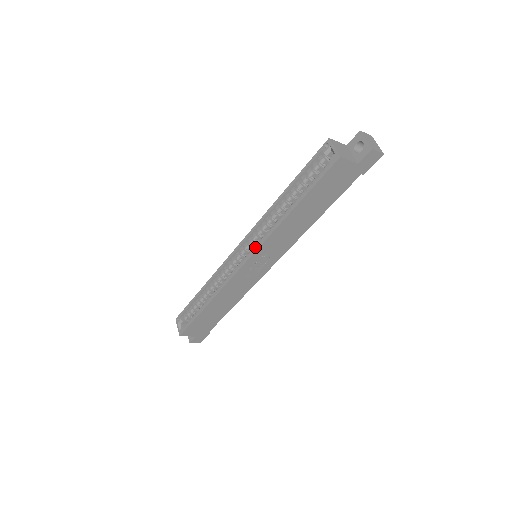
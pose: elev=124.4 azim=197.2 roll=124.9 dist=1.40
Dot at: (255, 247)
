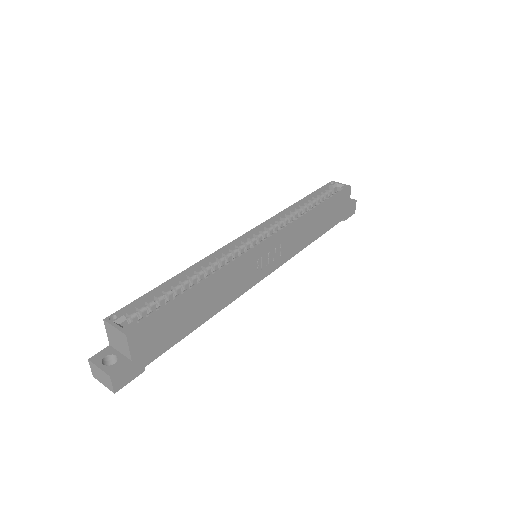
Dot at: (273, 234)
